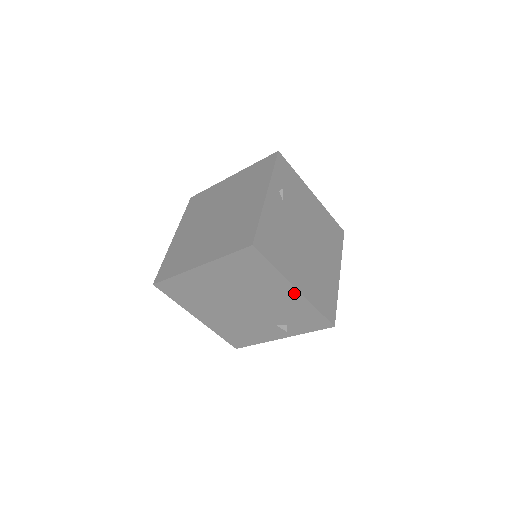
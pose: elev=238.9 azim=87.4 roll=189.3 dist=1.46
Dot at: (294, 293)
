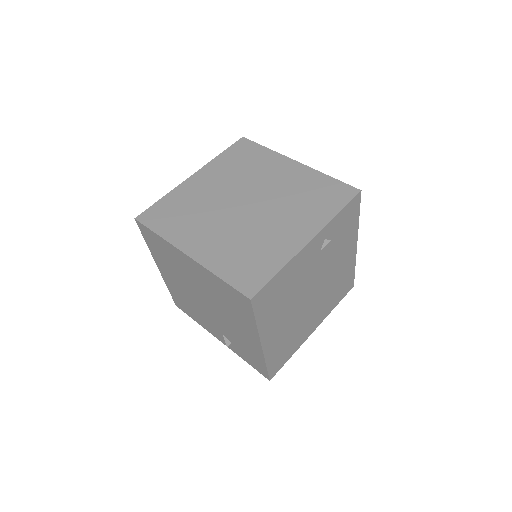
Dot at: (257, 344)
